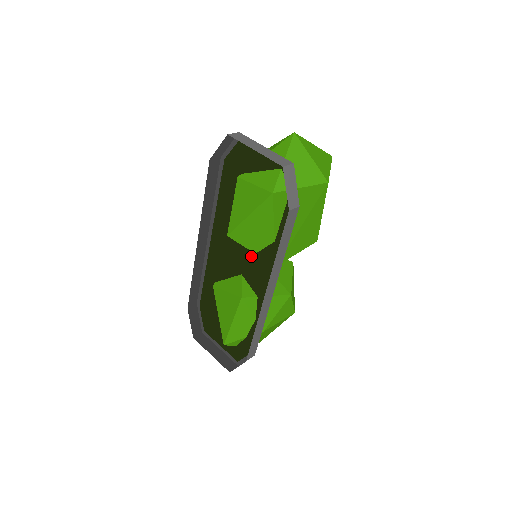
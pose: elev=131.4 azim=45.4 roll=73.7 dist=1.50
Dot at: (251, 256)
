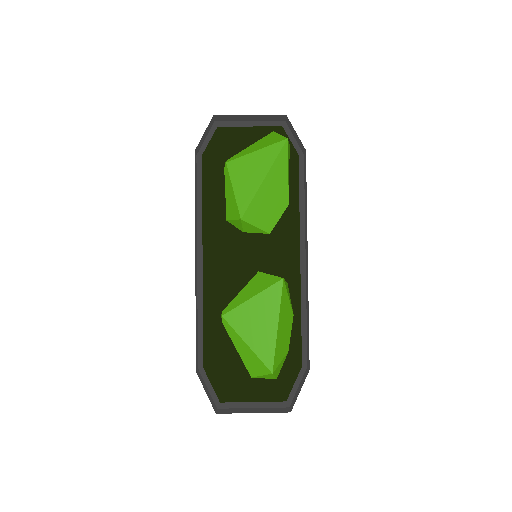
Dot at: (265, 240)
